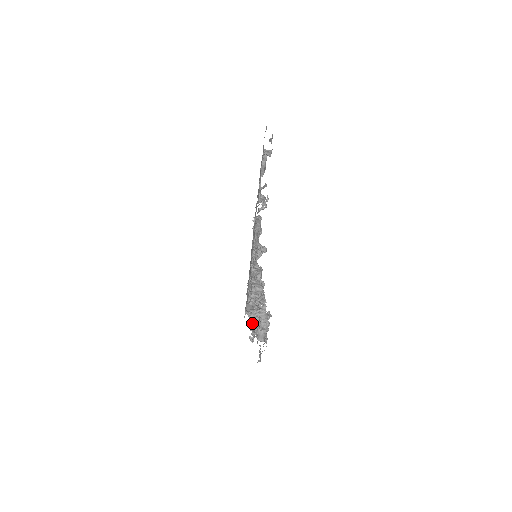
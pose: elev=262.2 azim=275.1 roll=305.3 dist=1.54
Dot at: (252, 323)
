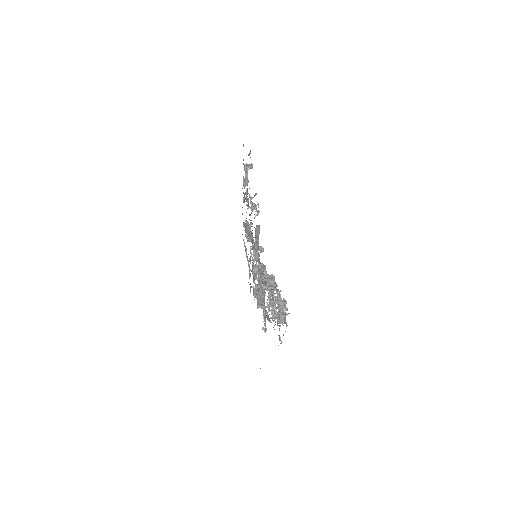
Dot at: (266, 314)
